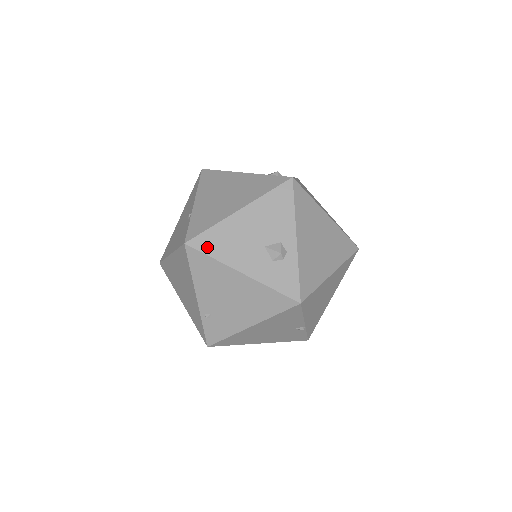
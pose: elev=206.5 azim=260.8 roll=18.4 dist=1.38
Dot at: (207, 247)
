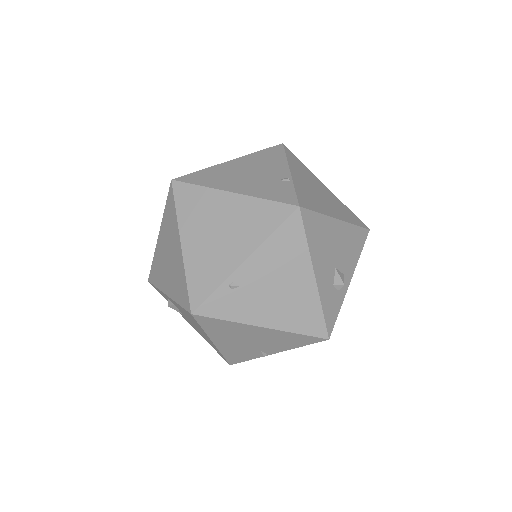
Dot at: (309, 227)
